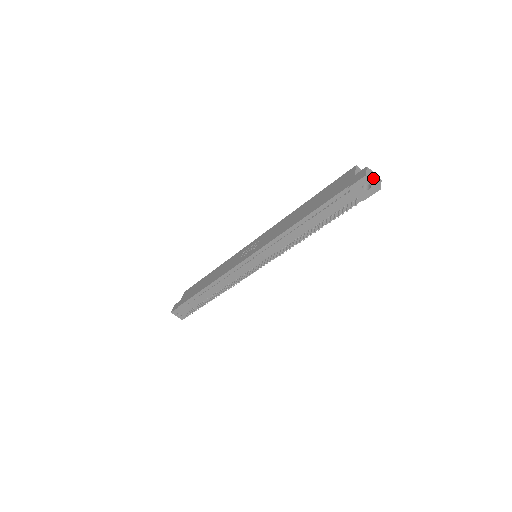
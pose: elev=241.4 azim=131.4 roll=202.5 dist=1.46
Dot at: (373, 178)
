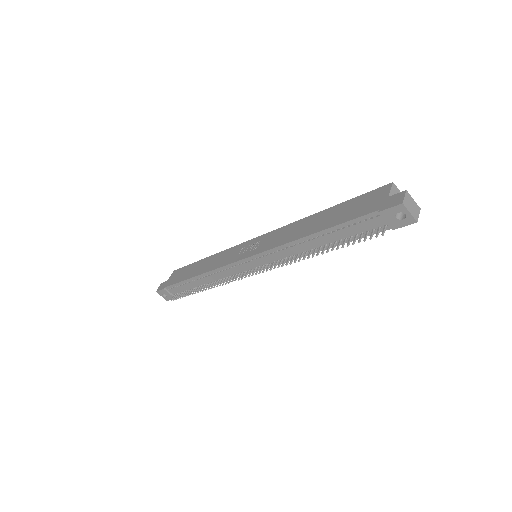
Dot at: (411, 206)
